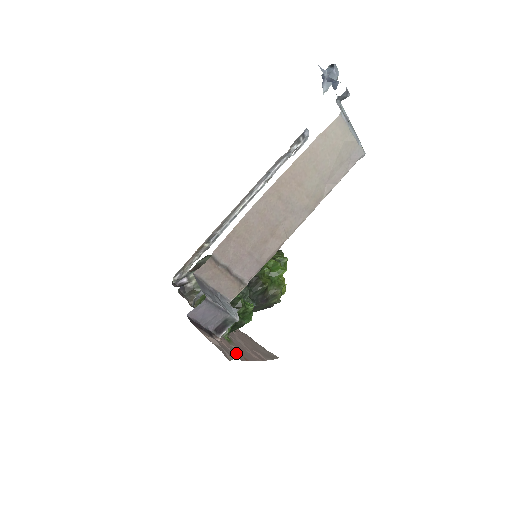
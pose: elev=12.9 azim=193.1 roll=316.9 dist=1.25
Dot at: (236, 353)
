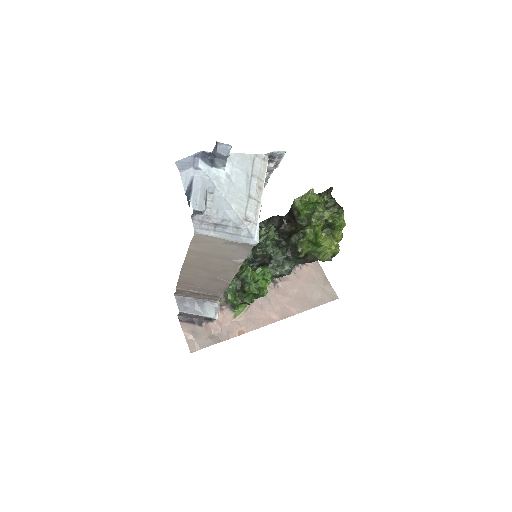
Dot at: (230, 330)
